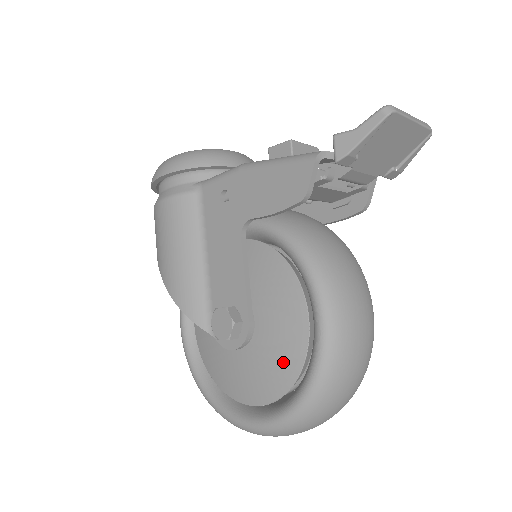
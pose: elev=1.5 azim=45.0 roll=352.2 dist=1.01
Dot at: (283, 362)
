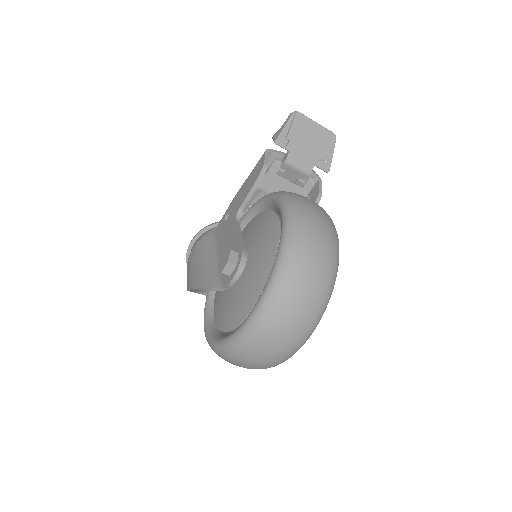
Dot at: (266, 252)
